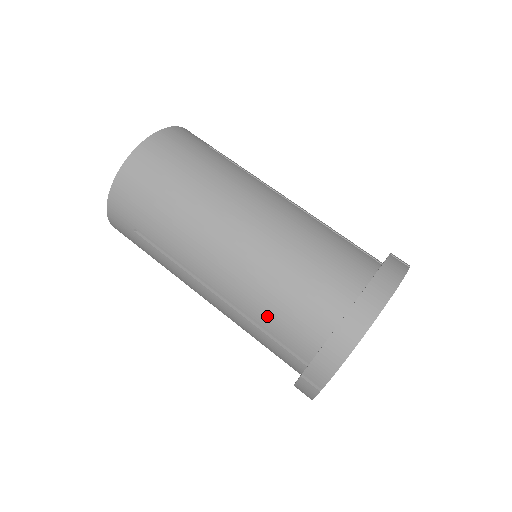
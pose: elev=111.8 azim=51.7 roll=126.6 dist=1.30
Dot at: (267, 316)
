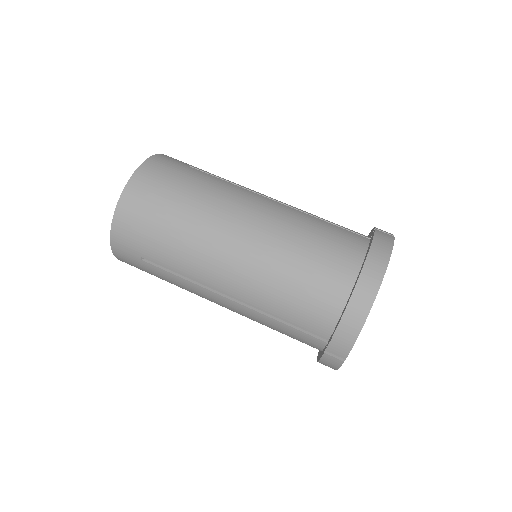
Dot at: (283, 308)
